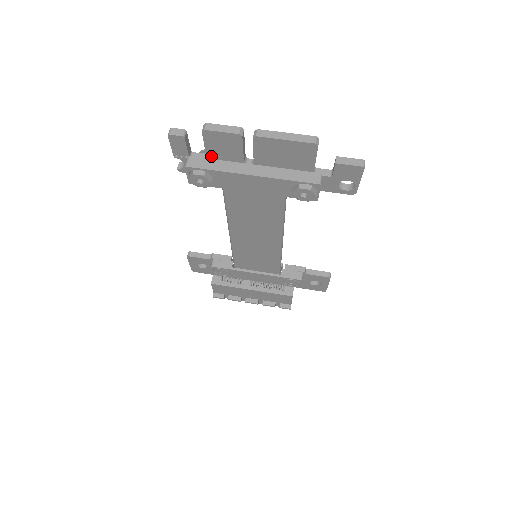
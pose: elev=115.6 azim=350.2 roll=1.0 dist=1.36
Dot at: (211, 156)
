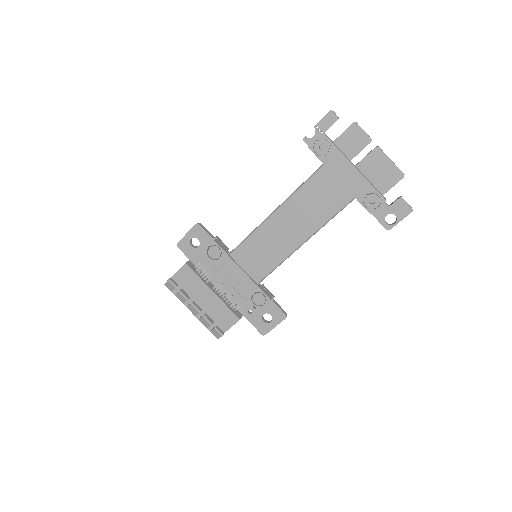
Dot at: (337, 142)
